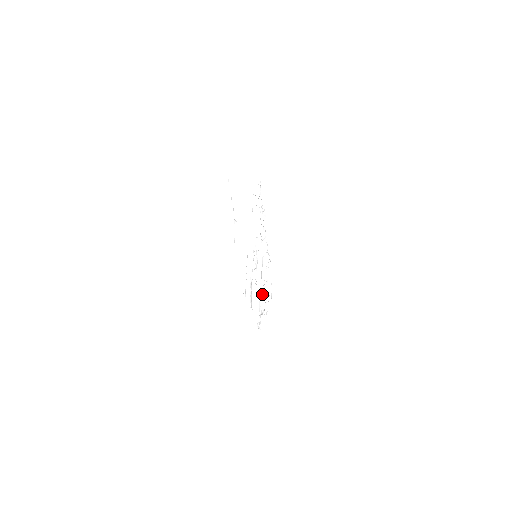
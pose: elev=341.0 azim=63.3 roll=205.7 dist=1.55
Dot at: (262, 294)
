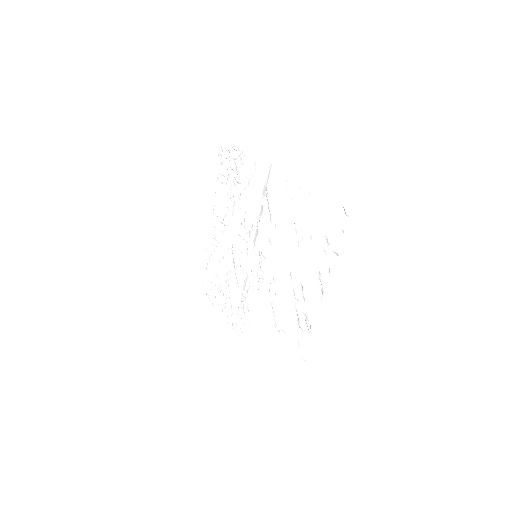
Dot at: (235, 289)
